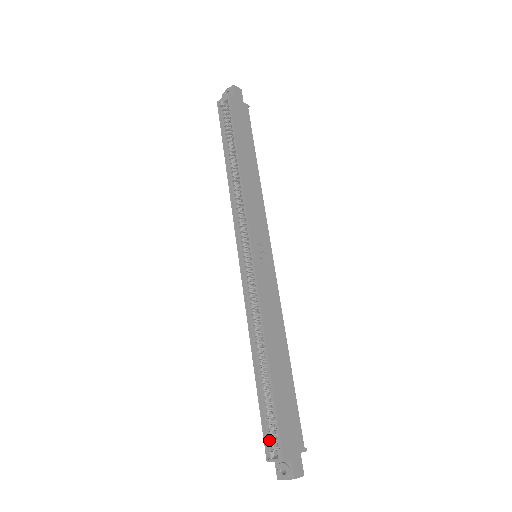
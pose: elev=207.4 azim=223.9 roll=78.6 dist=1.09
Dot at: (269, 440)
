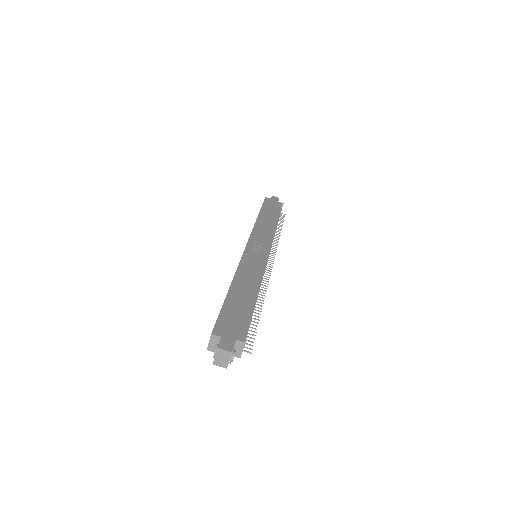
Dot at: occluded
